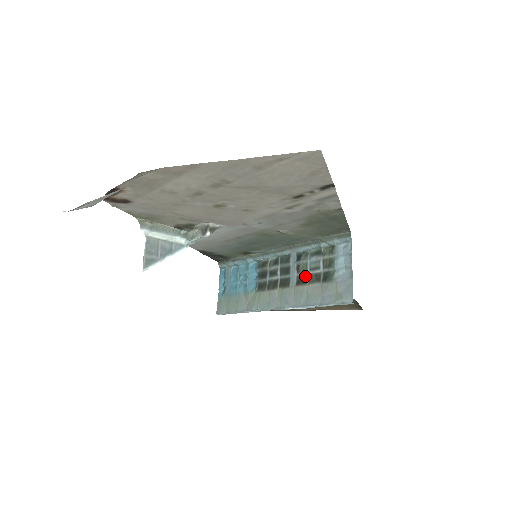
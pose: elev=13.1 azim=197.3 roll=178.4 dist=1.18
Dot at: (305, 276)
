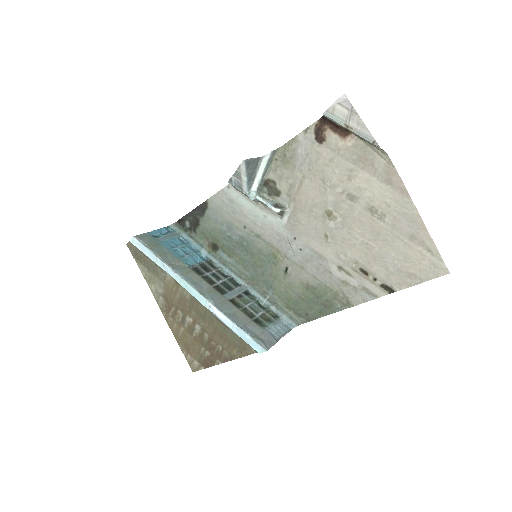
Dot at: (241, 305)
